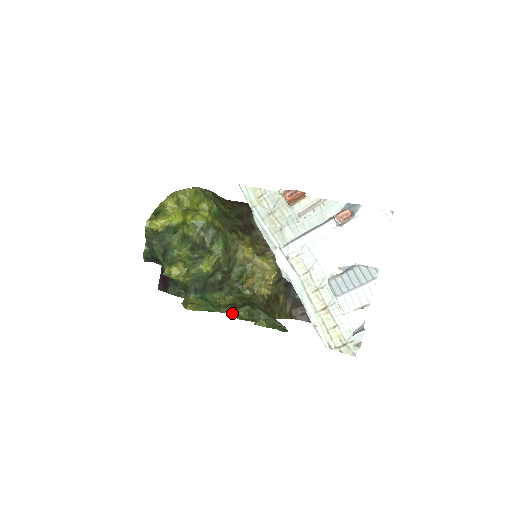
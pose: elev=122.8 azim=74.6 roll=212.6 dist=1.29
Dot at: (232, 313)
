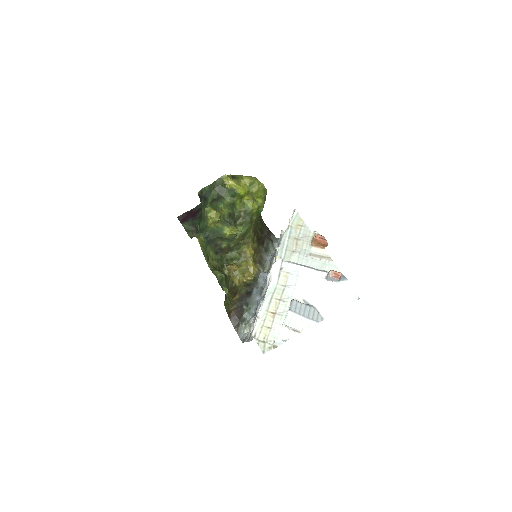
Dot at: (212, 270)
